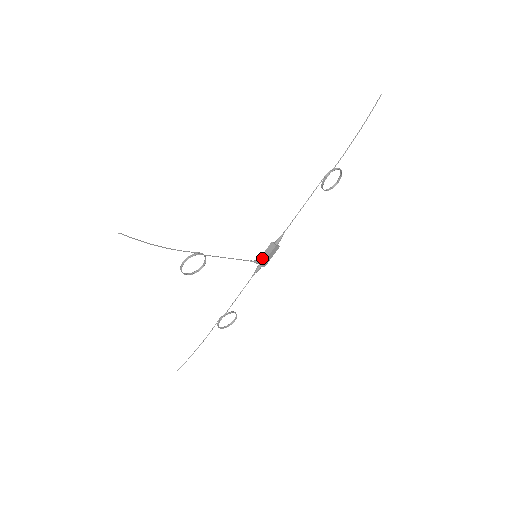
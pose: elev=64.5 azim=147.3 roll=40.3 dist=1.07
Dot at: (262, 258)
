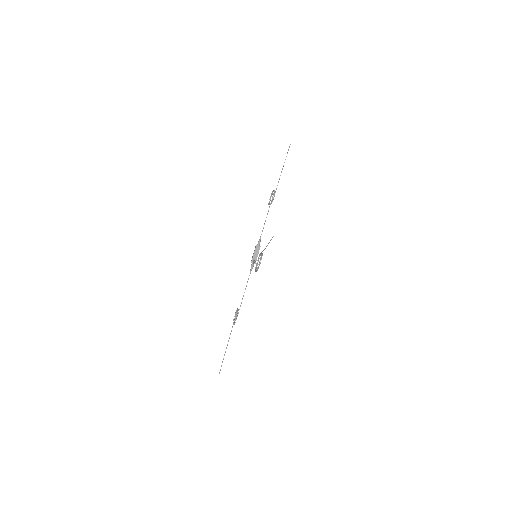
Dot at: (254, 258)
